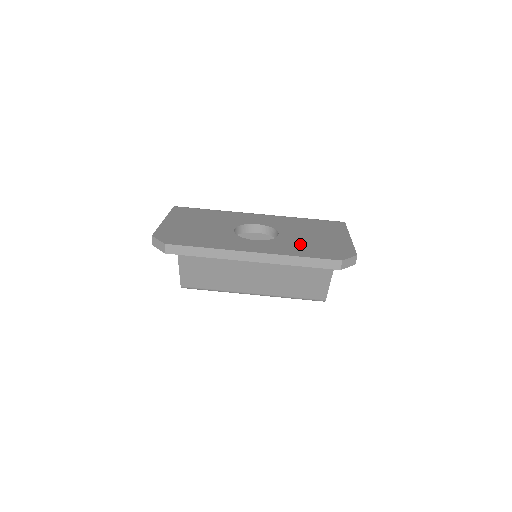
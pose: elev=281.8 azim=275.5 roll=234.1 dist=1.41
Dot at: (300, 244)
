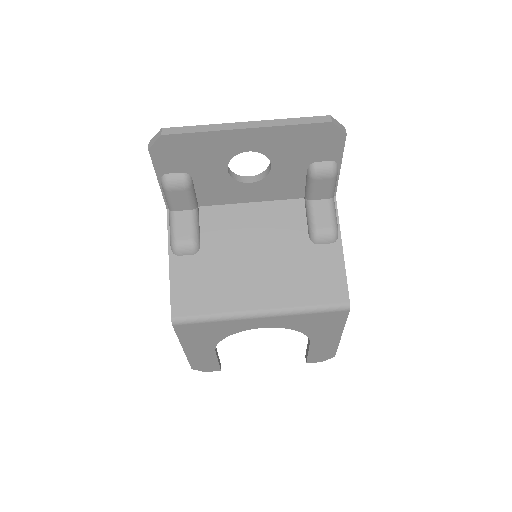
Dot at: occluded
